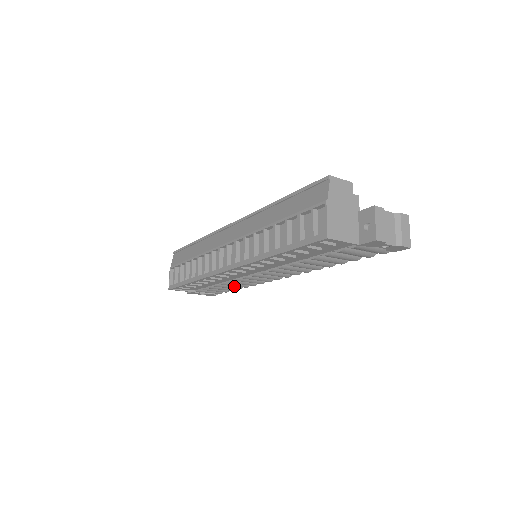
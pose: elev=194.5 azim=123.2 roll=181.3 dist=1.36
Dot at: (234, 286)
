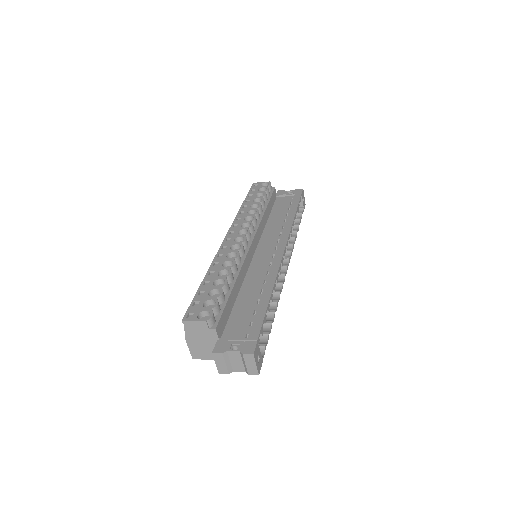
Dot at: occluded
